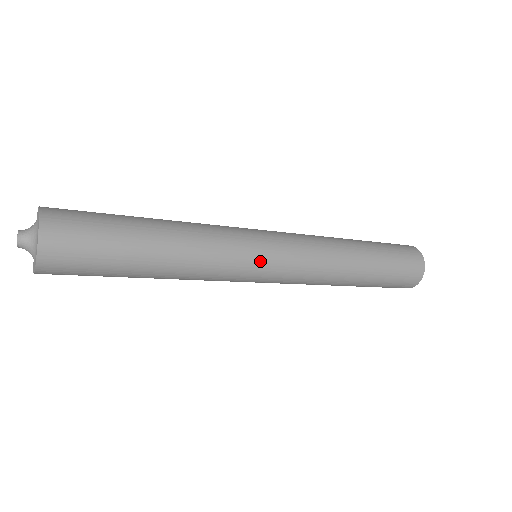
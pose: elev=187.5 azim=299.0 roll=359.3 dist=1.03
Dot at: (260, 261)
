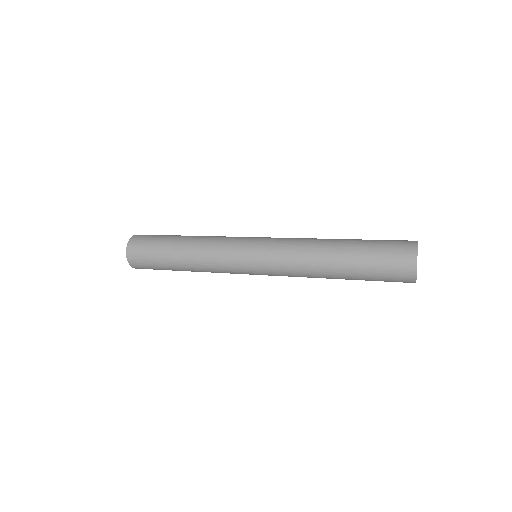
Dot at: (243, 251)
